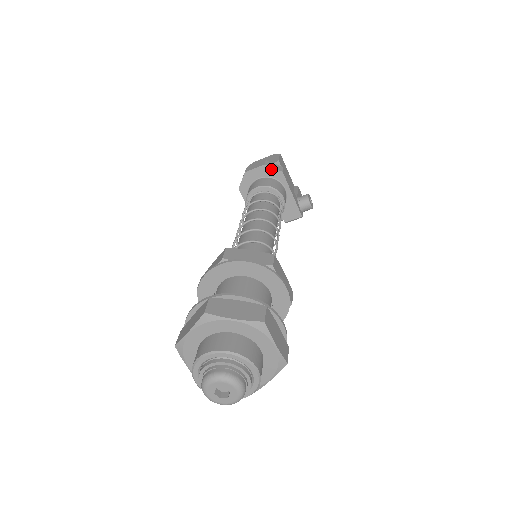
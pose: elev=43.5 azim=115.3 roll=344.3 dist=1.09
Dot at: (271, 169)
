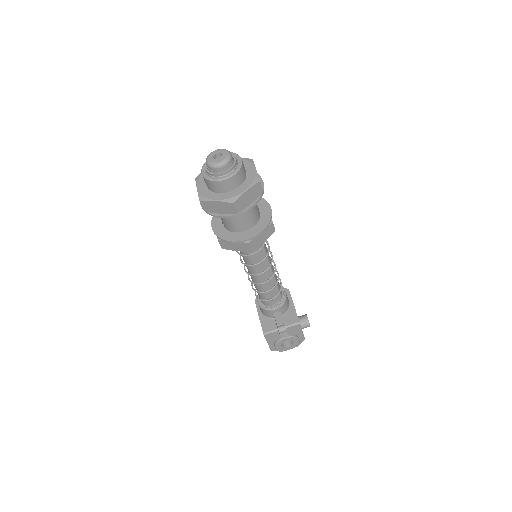
Dot at: occluded
